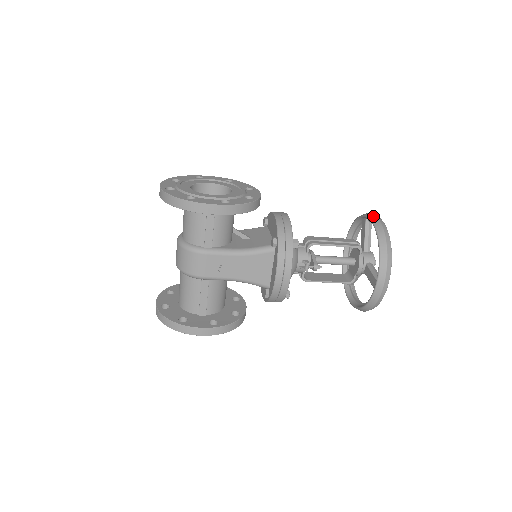
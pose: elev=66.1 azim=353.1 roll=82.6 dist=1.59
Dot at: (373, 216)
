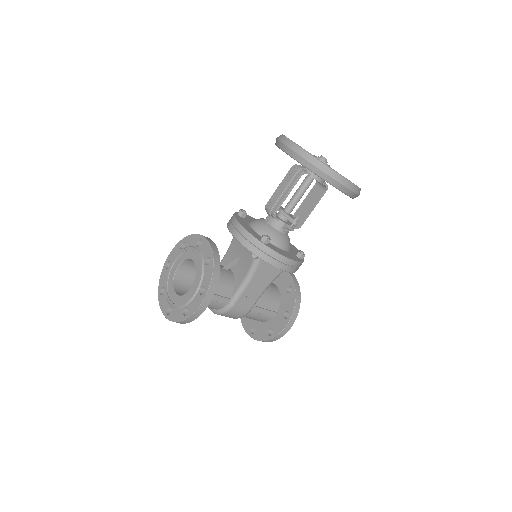
Dot at: (283, 147)
